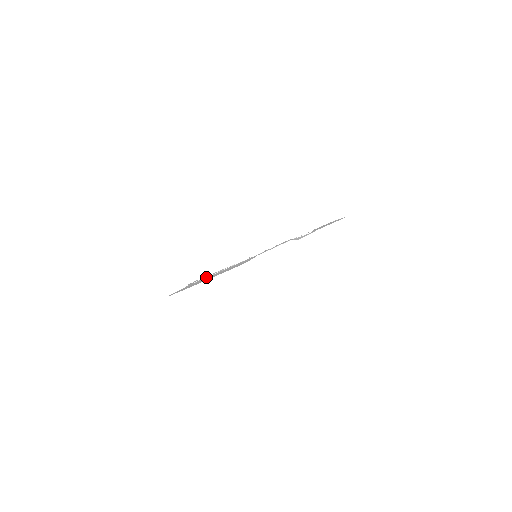
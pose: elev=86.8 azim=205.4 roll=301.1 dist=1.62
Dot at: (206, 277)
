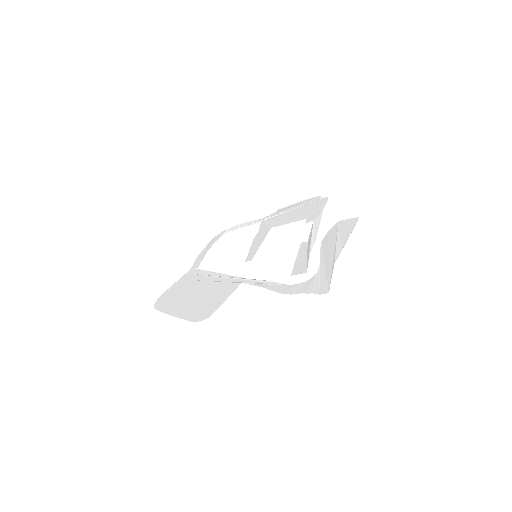
Dot at: (203, 271)
